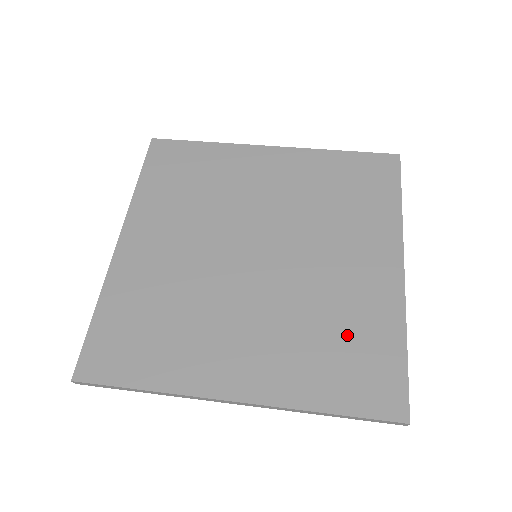
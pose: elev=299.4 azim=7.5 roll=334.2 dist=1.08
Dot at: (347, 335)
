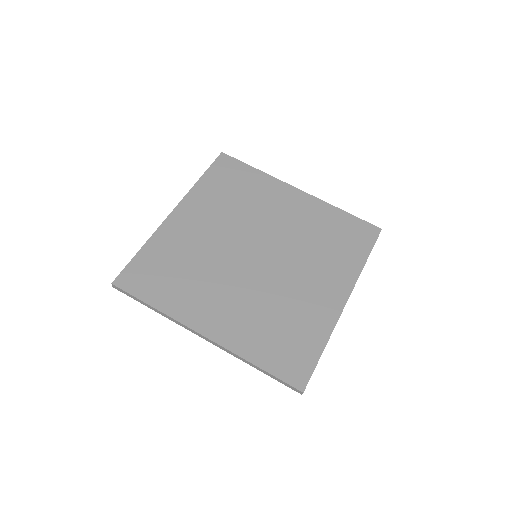
Dot at: (290, 327)
